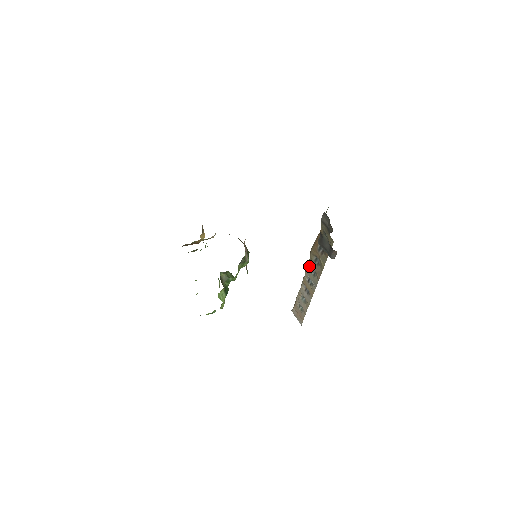
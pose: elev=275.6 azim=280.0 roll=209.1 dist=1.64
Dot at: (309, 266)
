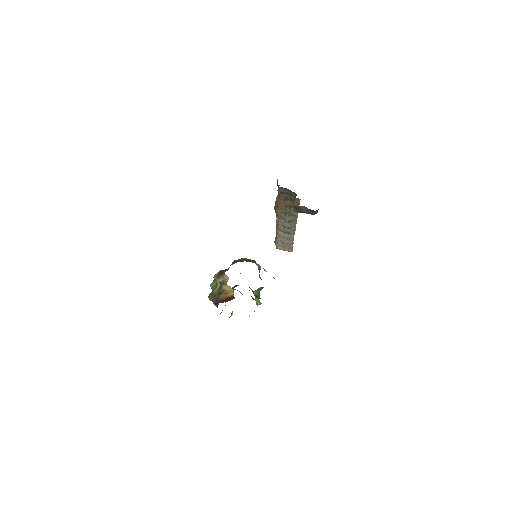
Dot at: (280, 220)
